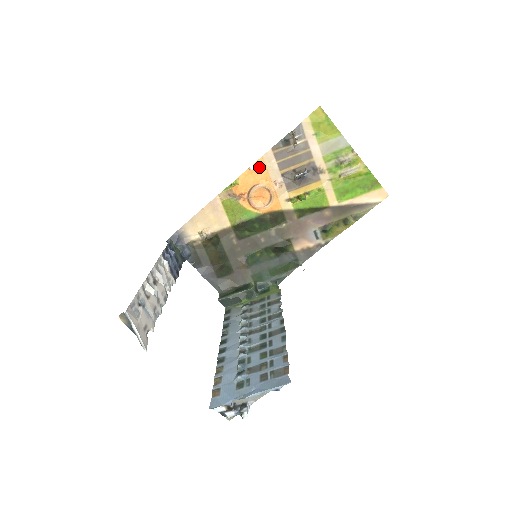
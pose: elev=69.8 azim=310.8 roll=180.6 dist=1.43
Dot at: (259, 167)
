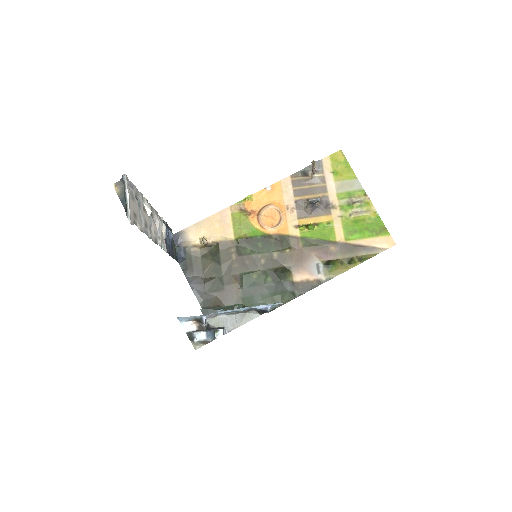
Dot at: (275, 189)
